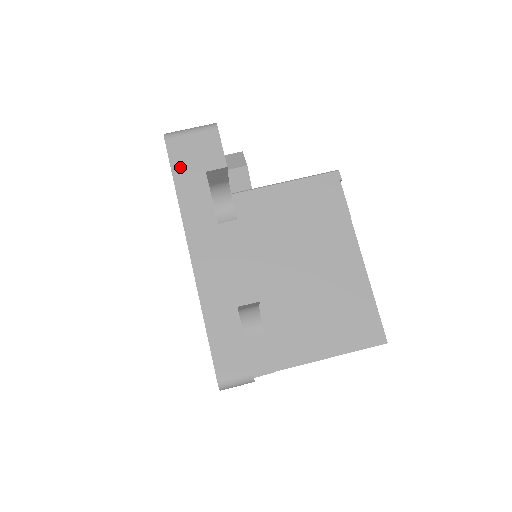
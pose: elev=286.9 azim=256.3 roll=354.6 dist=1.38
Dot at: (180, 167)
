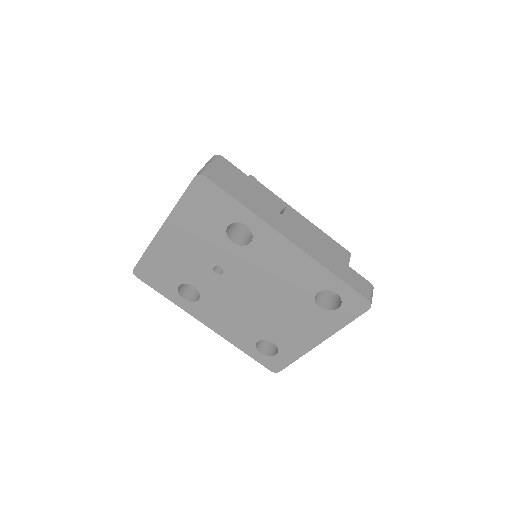
Dot at: (232, 191)
